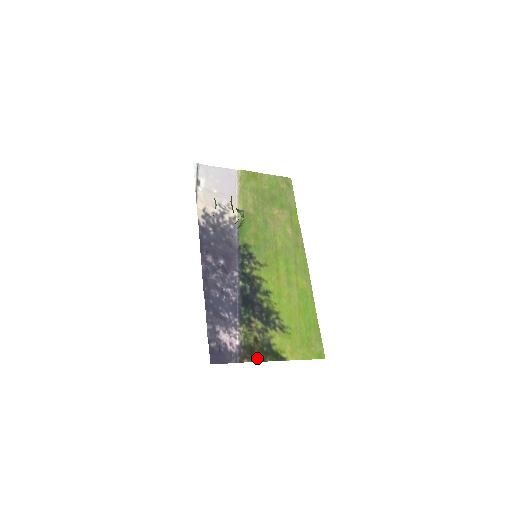
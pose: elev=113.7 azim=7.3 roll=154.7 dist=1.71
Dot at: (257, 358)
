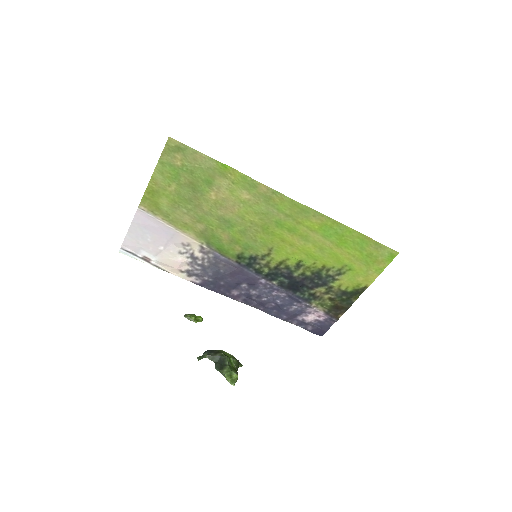
Dot at: (345, 308)
